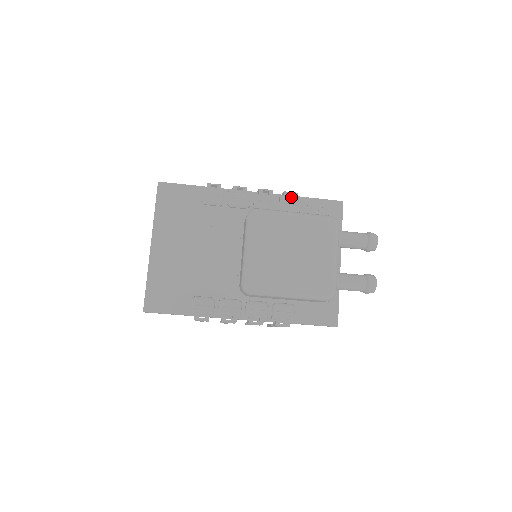
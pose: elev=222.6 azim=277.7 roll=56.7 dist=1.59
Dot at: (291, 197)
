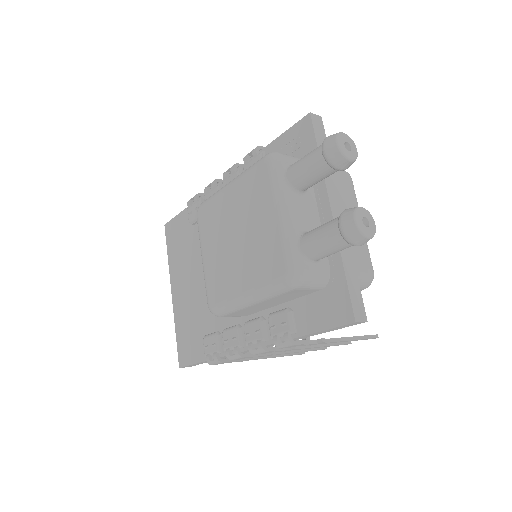
Dot at: (252, 158)
